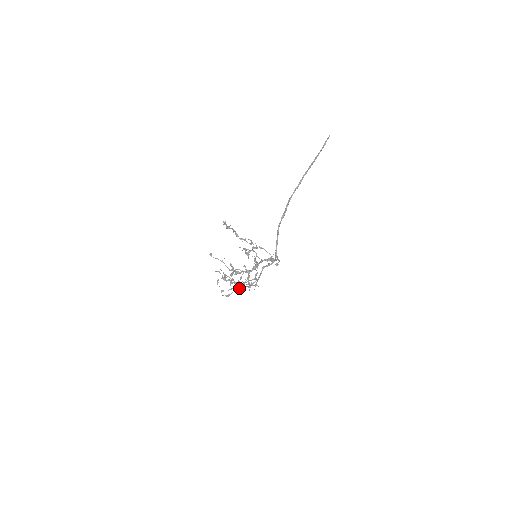
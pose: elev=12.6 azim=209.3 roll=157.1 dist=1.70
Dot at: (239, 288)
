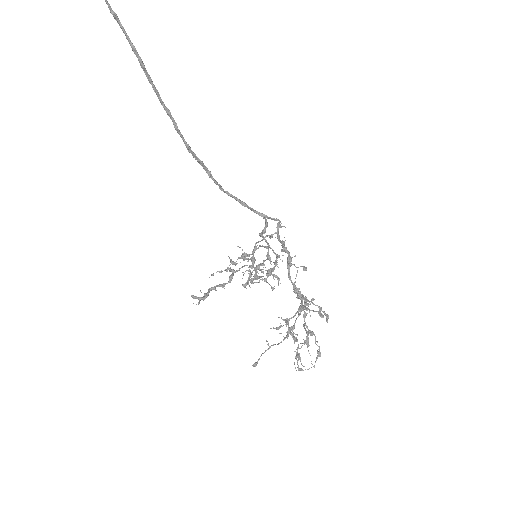
Dot at: occluded
